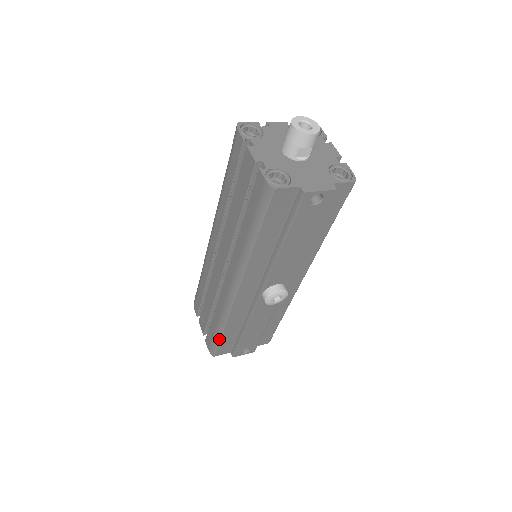
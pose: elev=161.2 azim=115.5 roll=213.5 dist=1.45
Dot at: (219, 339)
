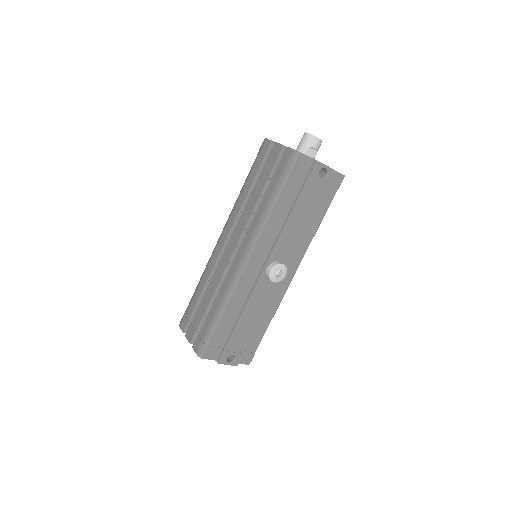
Dot at: (214, 329)
